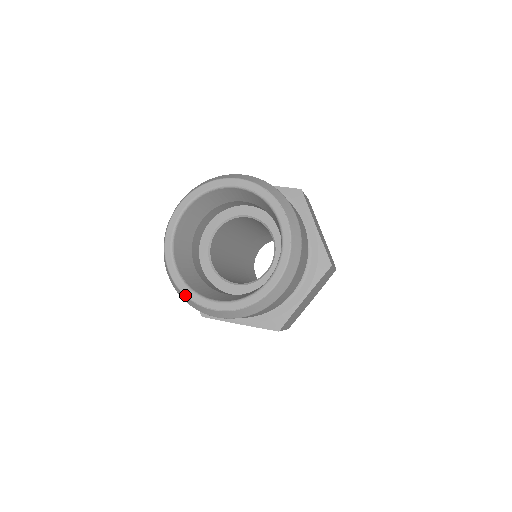
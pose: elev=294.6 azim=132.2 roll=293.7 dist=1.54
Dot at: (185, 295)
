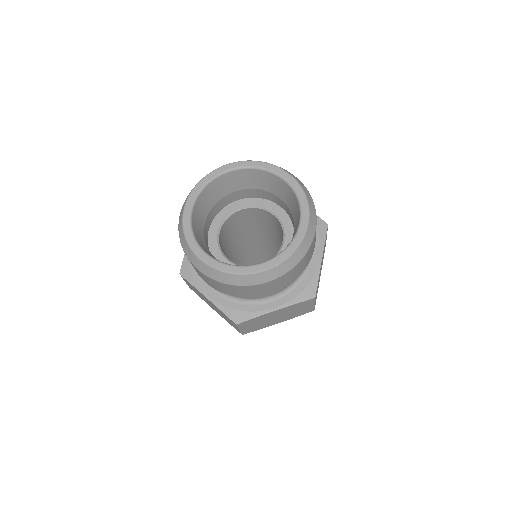
Dot at: (230, 272)
